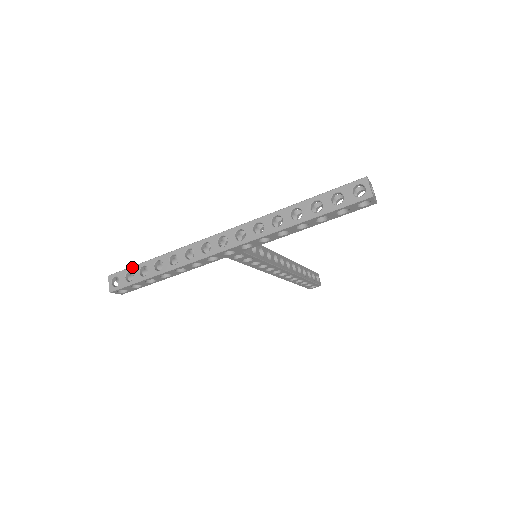
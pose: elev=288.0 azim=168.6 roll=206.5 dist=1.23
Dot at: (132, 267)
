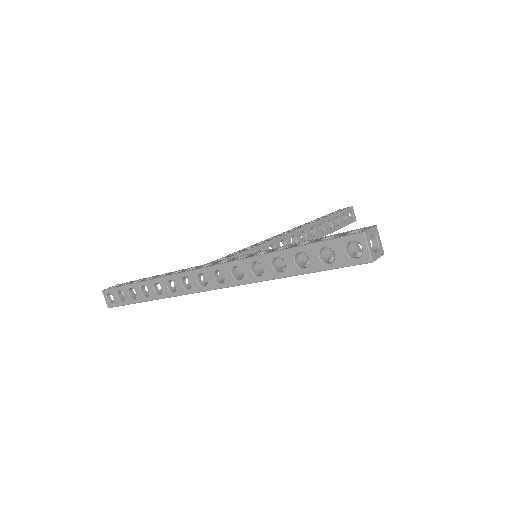
Dot at: (121, 287)
